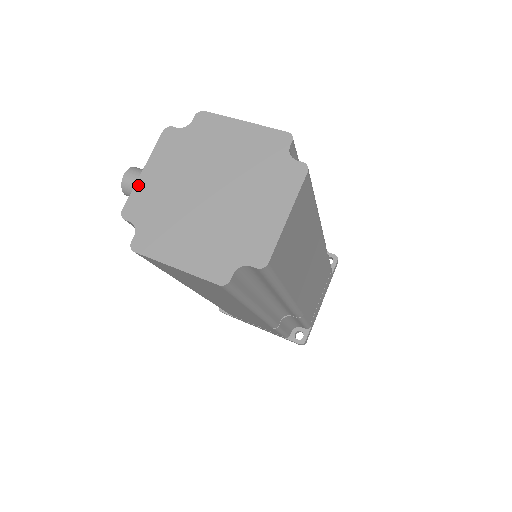
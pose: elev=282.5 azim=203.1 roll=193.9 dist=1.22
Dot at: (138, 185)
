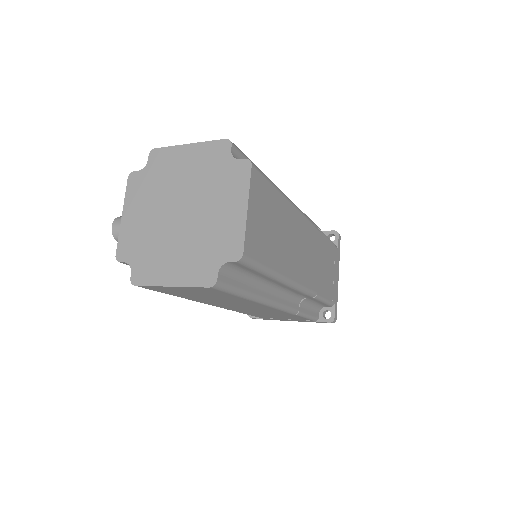
Dot at: (122, 230)
